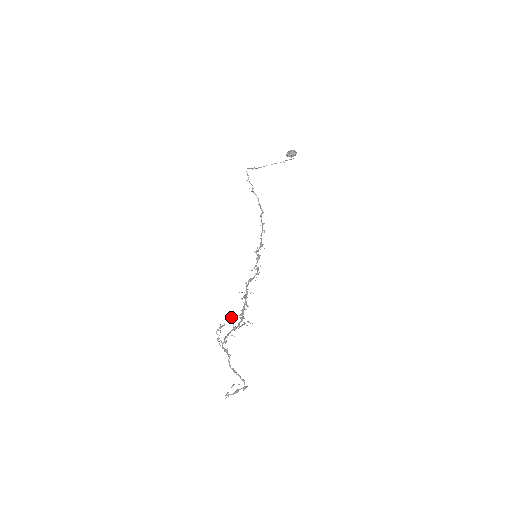
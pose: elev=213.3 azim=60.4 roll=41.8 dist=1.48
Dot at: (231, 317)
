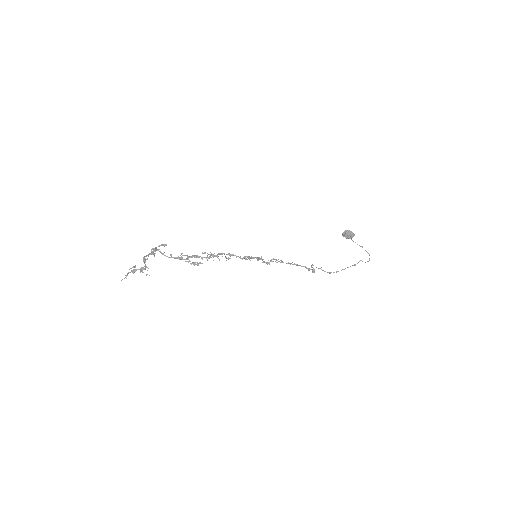
Dot at: (185, 255)
